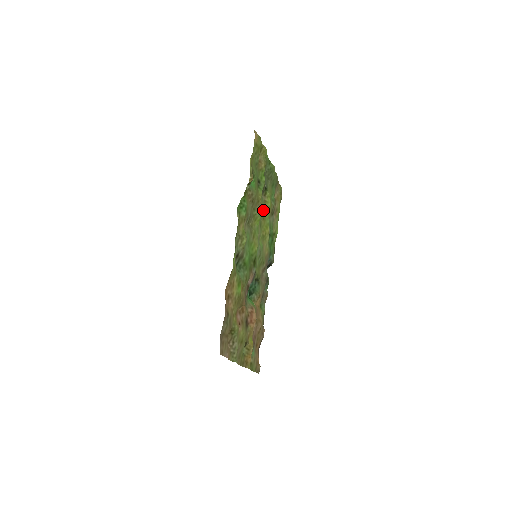
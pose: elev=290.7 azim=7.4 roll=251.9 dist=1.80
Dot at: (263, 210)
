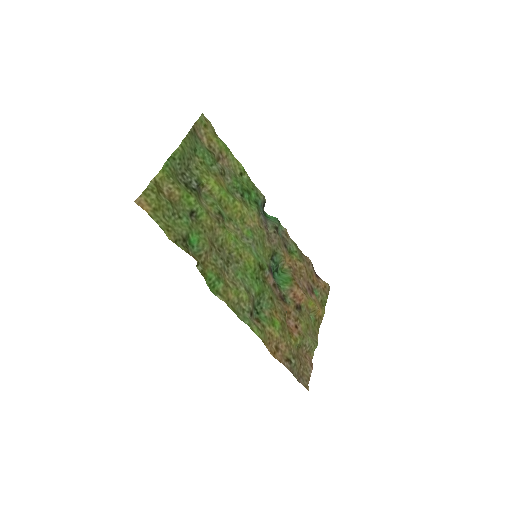
Dot at: (219, 209)
